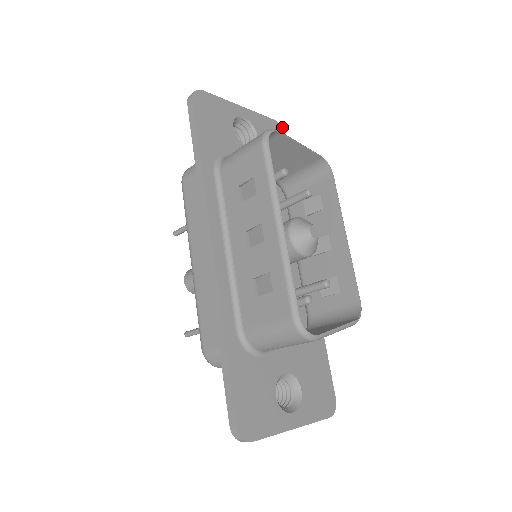
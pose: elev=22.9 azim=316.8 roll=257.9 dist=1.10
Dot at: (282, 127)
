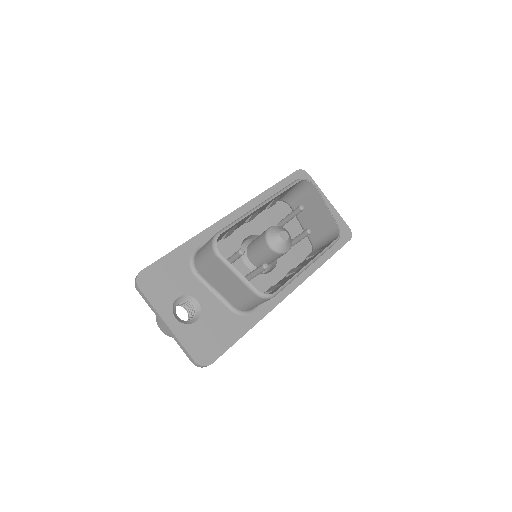
Dot at: occluded
